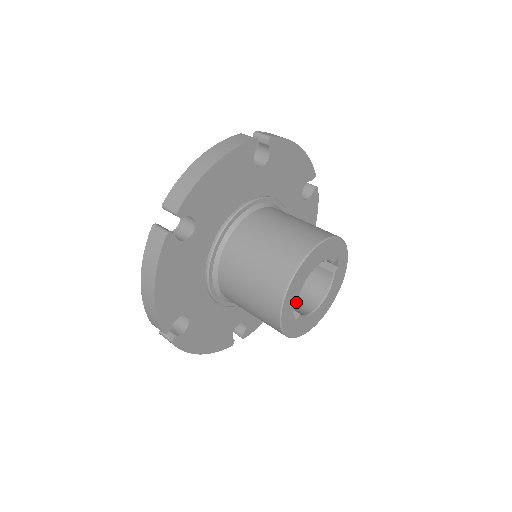
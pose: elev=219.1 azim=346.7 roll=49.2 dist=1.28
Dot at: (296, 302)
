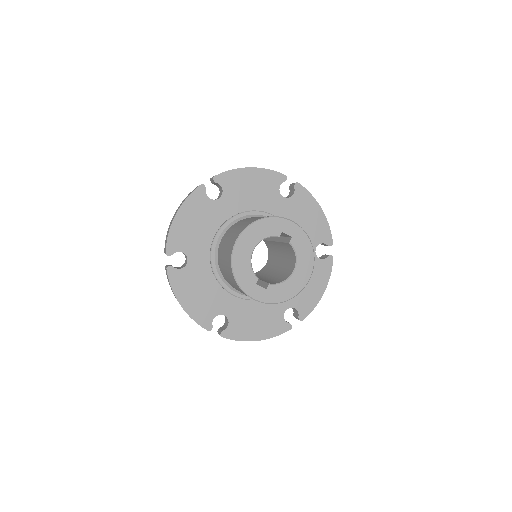
Dot at: (254, 276)
